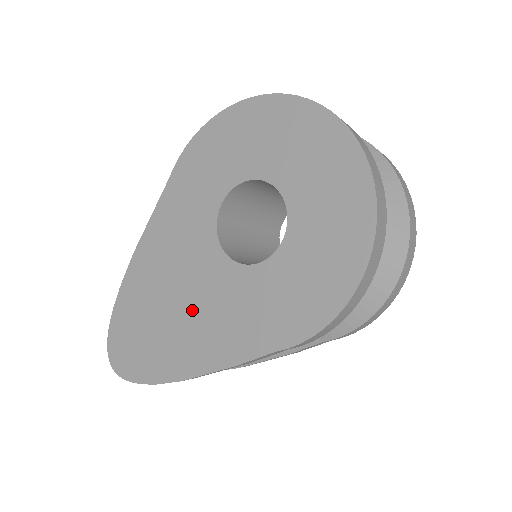
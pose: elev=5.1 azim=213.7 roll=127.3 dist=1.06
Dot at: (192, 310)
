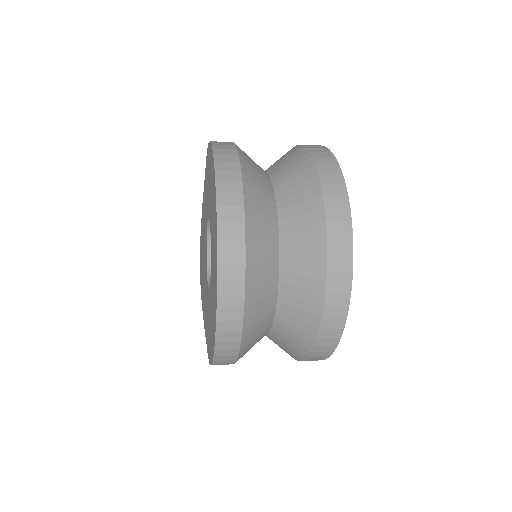
Dot at: occluded
